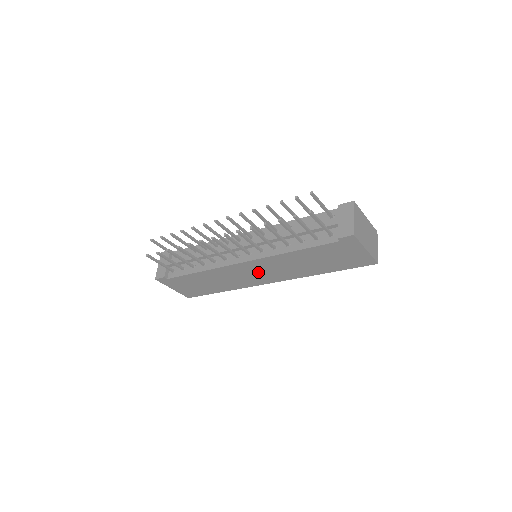
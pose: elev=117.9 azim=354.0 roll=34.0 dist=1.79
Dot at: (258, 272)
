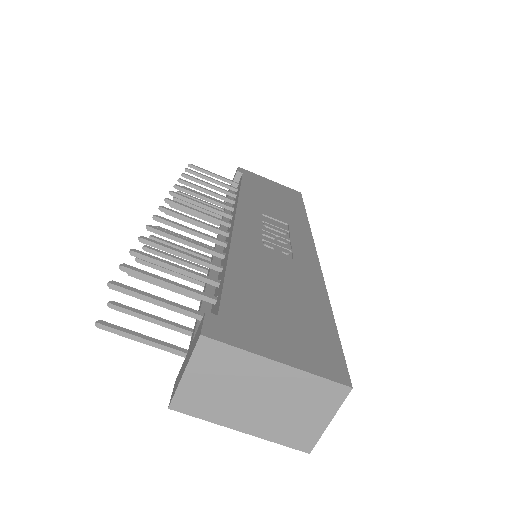
Dot at: occluded
